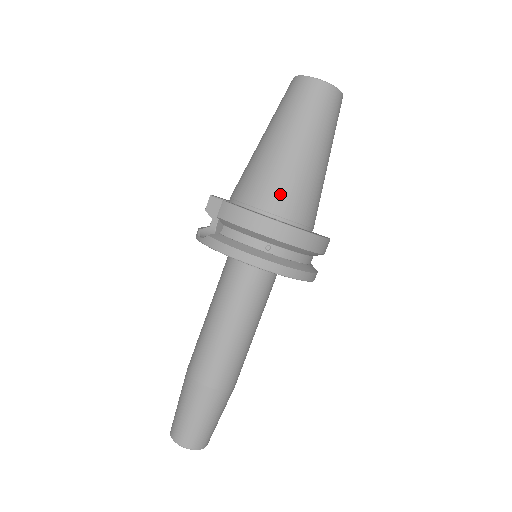
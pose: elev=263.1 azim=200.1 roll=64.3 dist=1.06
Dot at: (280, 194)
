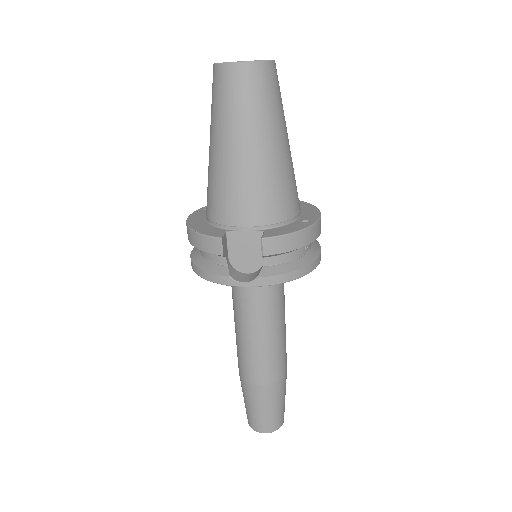
Dot at: (290, 196)
